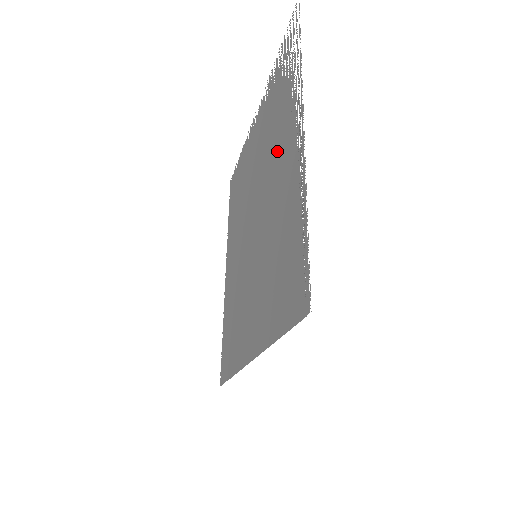
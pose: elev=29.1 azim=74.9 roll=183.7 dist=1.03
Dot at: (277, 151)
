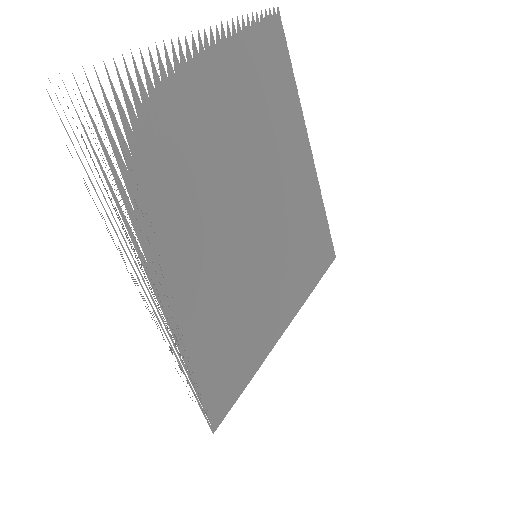
Dot at: (182, 229)
